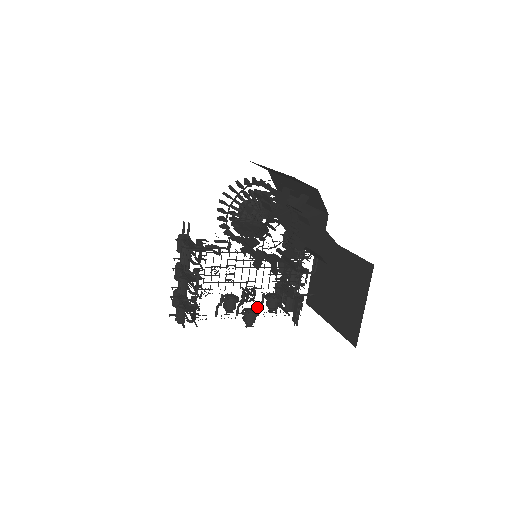
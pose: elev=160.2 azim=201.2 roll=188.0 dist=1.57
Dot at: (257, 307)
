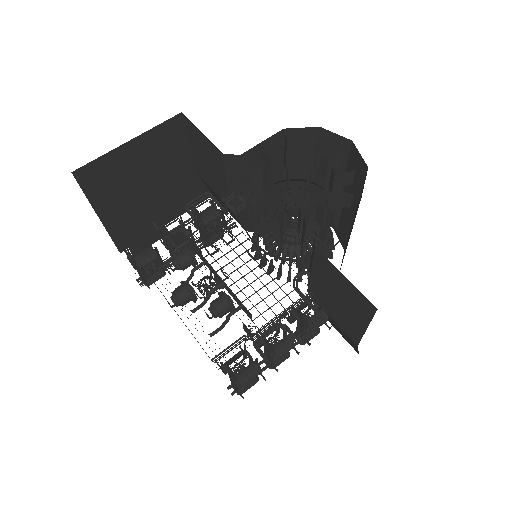
Dot at: (201, 304)
